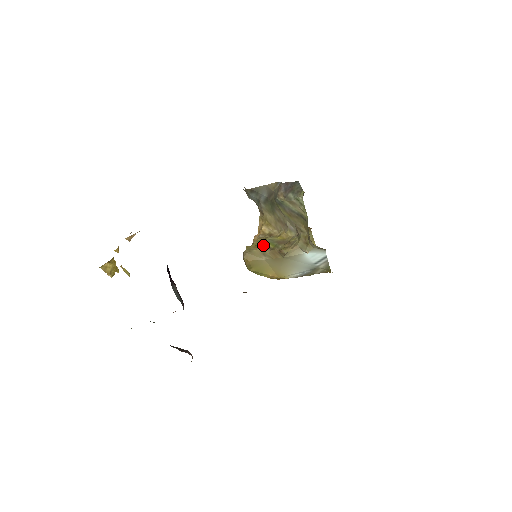
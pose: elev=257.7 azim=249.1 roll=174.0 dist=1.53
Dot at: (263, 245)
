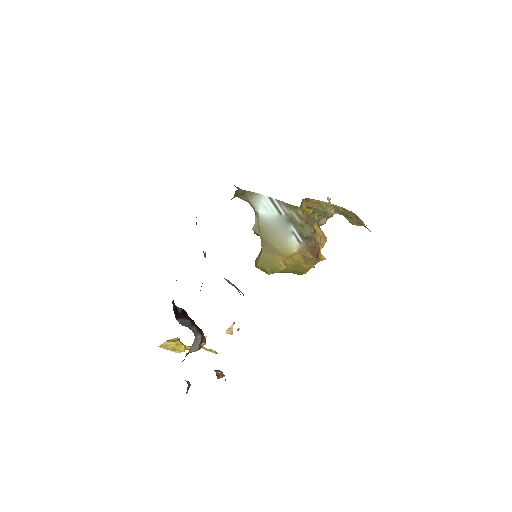
Dot at: occluded
